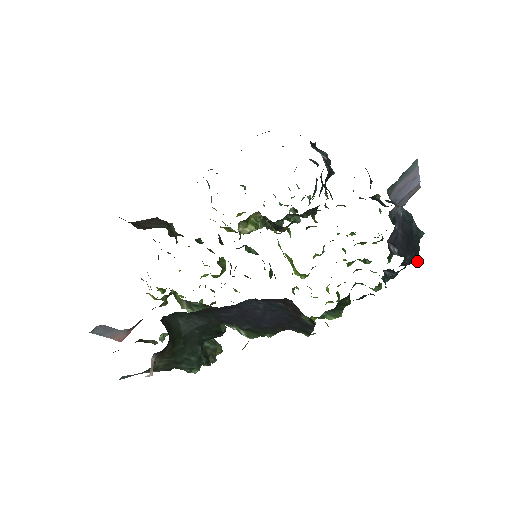
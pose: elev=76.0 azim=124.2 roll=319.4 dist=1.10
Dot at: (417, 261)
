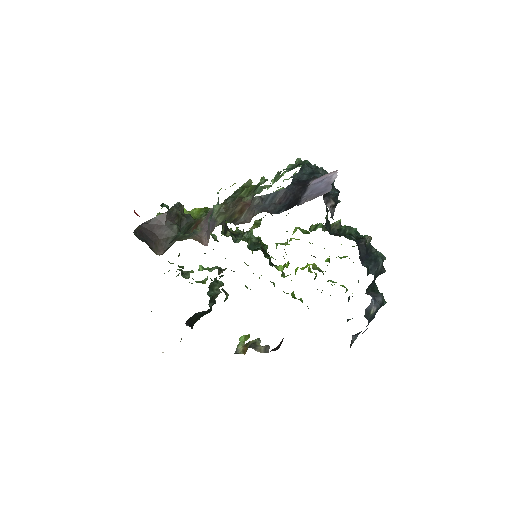
Dot at: occluded
